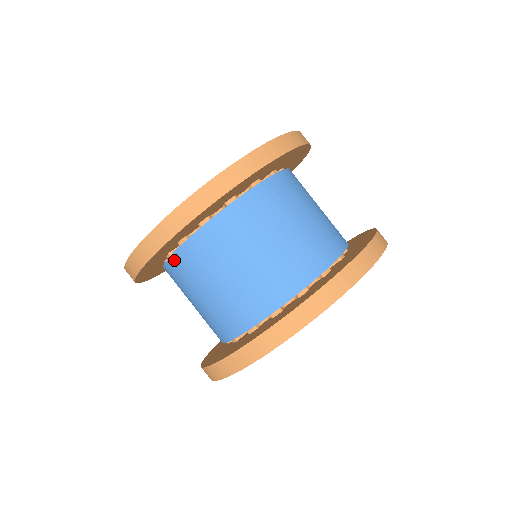
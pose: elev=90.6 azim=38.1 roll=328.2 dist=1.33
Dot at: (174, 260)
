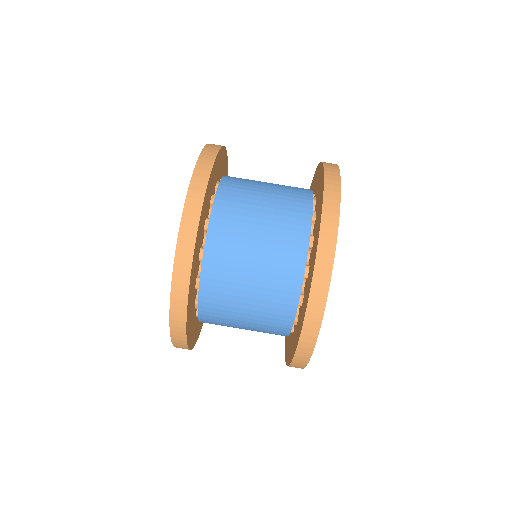
Dot at: (203, 319)
